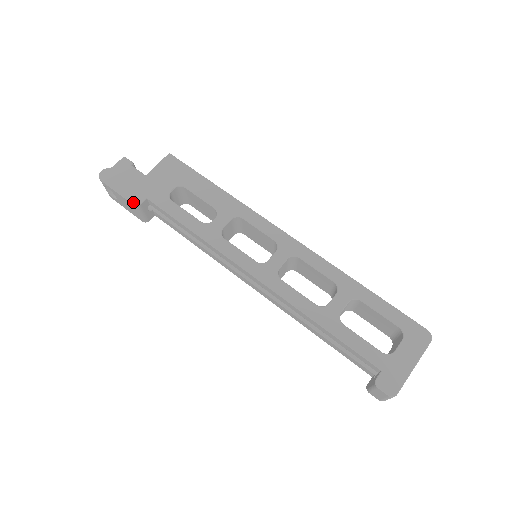
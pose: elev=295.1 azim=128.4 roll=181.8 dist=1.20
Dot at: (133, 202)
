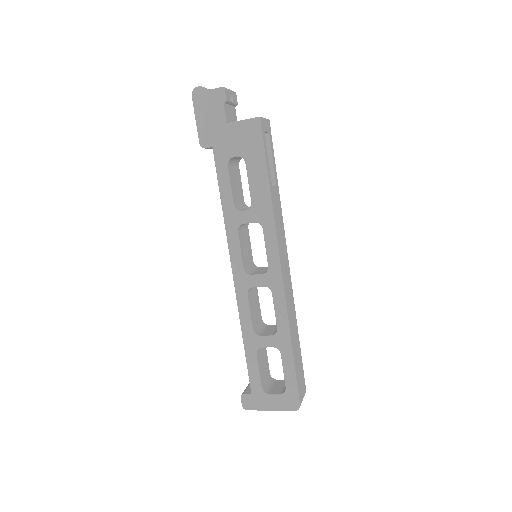
Dot at: (200, 141)
